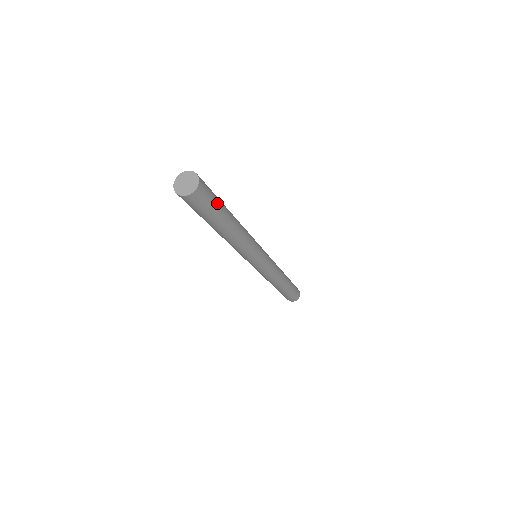
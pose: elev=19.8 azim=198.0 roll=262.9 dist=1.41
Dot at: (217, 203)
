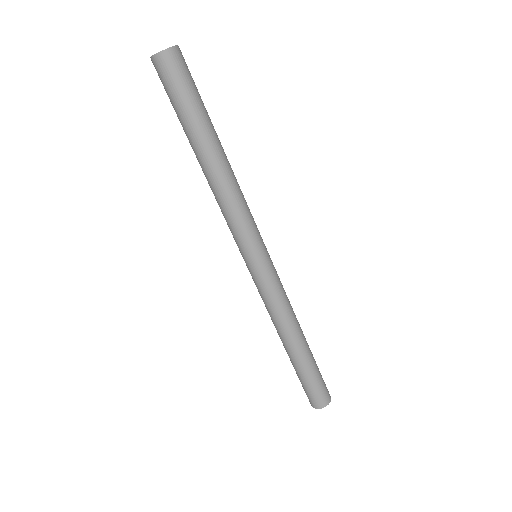
Dot at: (199, 95)
